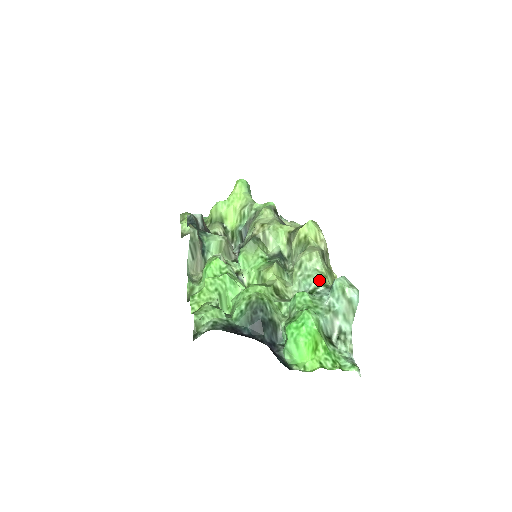
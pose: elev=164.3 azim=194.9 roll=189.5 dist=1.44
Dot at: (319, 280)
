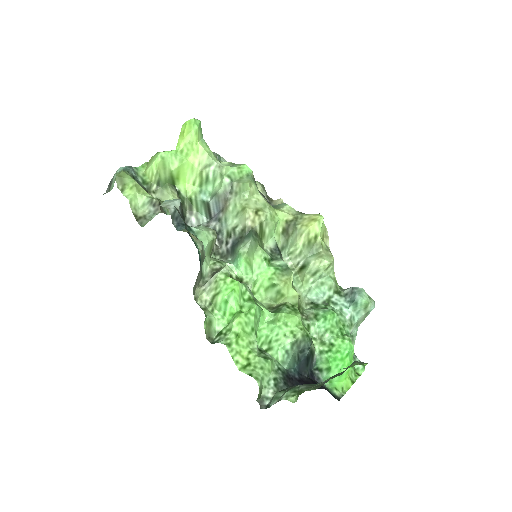
Dot at: (333, 288)
